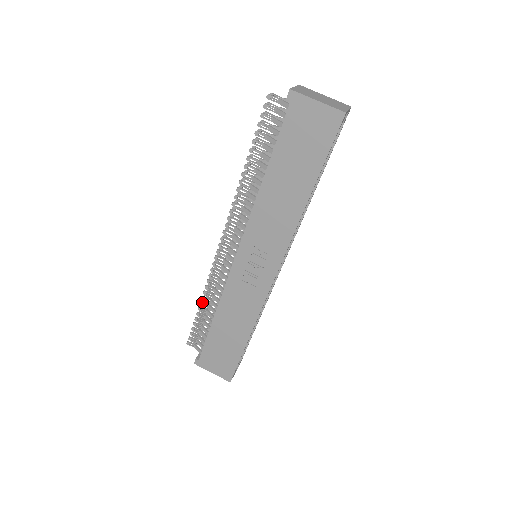
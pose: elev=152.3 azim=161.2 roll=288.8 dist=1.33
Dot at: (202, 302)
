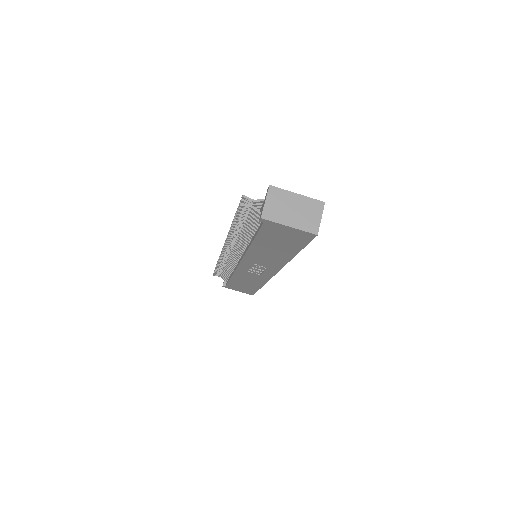
Dot at: (218, 265)
